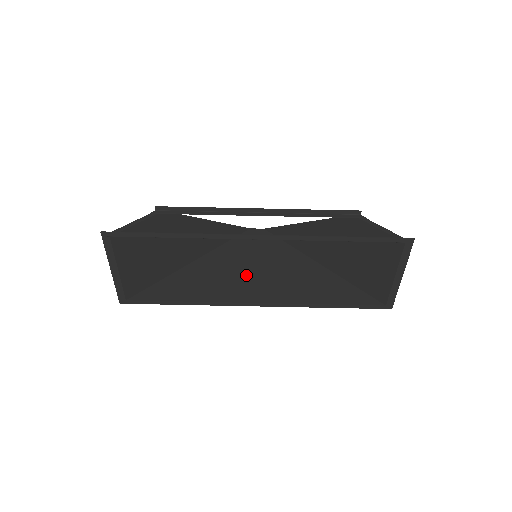
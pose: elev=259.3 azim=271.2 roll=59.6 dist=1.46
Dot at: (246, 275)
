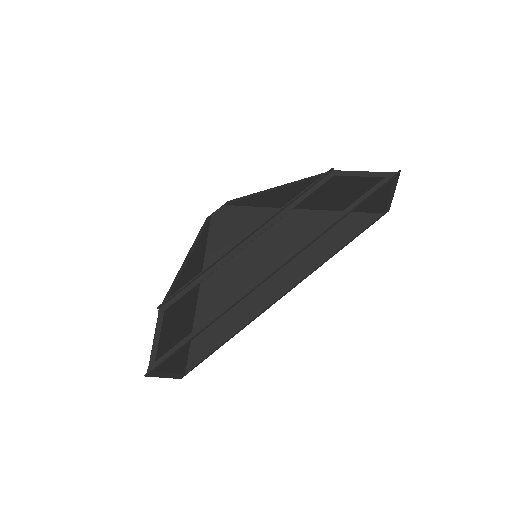
Dot at: (254, 271)
